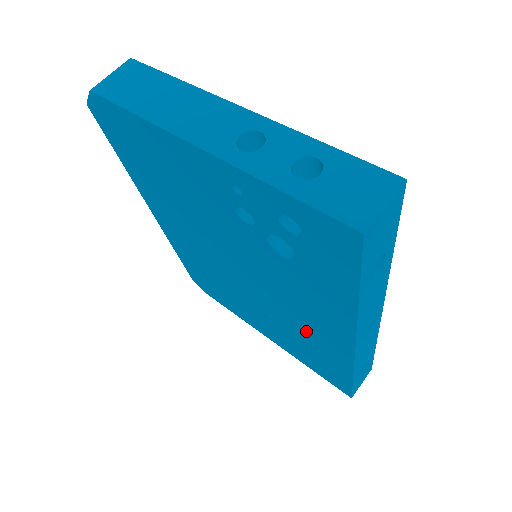
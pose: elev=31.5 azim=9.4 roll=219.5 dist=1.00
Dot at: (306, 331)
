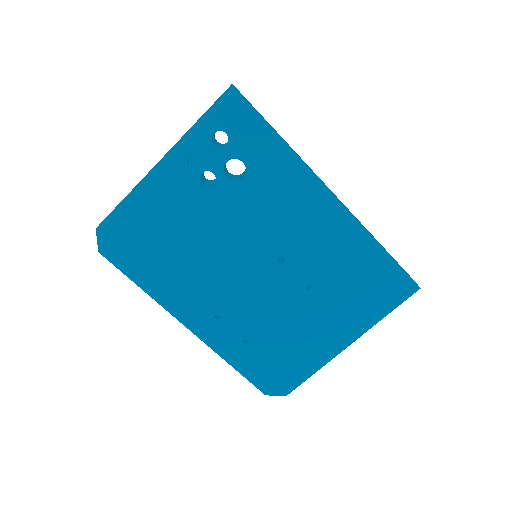
Dot at: (323, 248)
